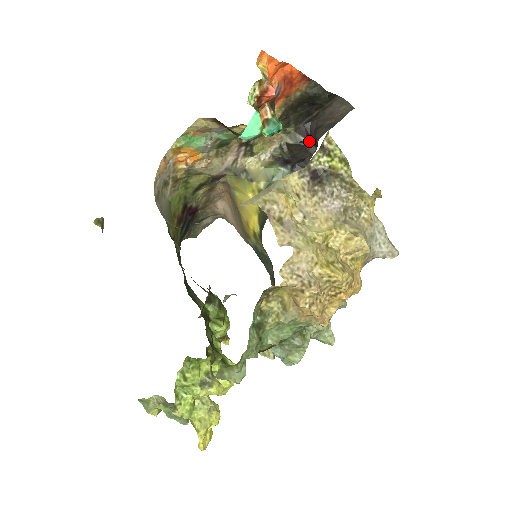
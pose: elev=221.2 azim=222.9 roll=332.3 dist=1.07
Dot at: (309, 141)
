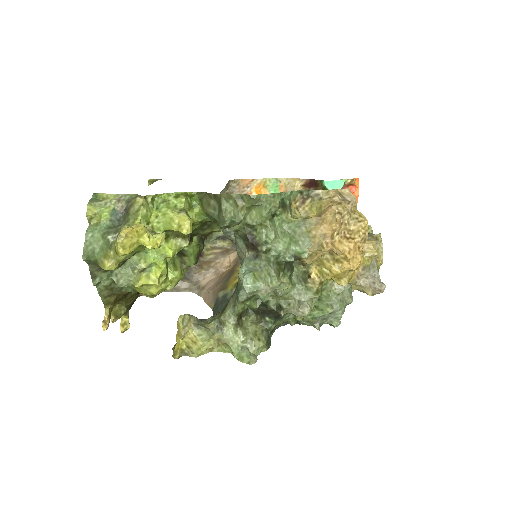
Dot at: occluded
